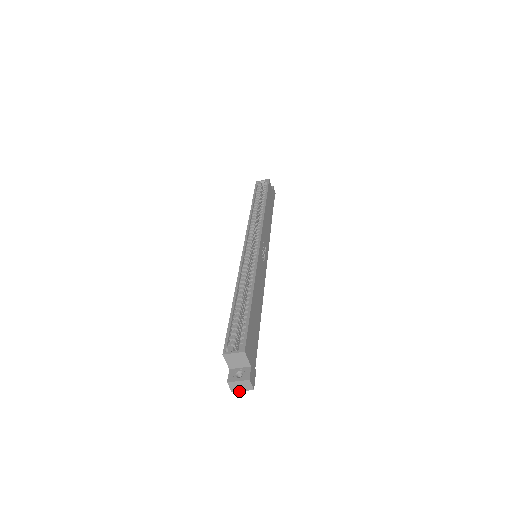
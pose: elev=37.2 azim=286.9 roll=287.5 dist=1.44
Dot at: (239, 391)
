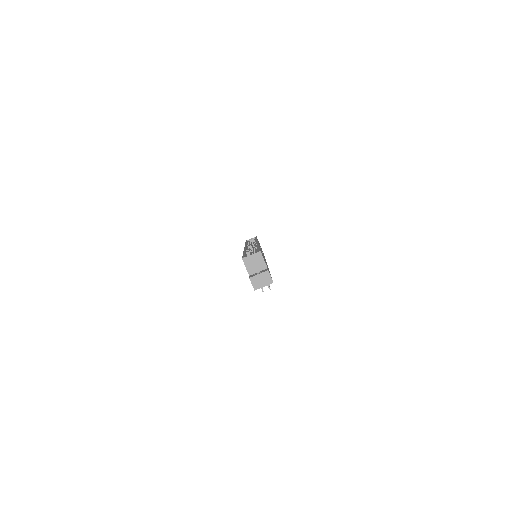
Dot at: occluded
